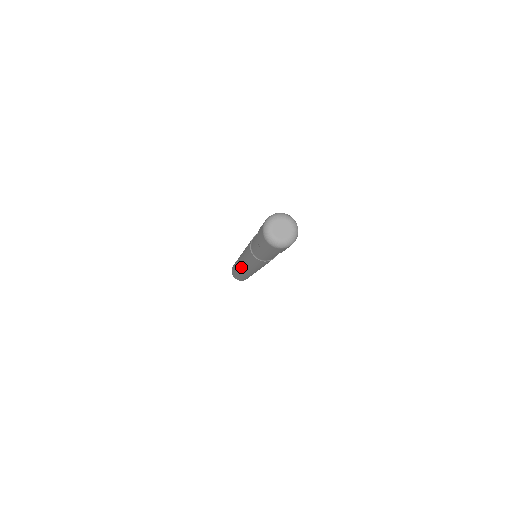
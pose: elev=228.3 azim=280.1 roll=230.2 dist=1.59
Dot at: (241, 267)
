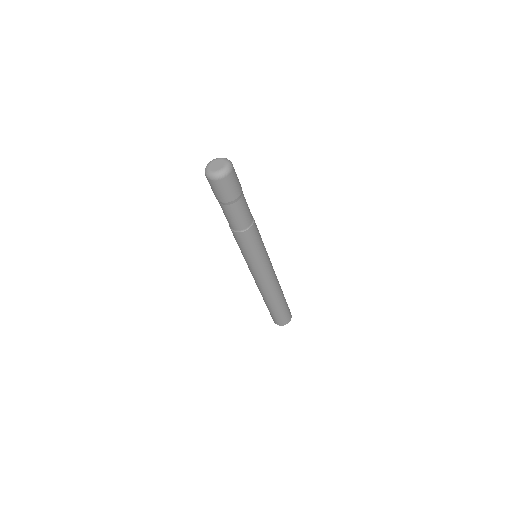
Dot at: (256, 282)
